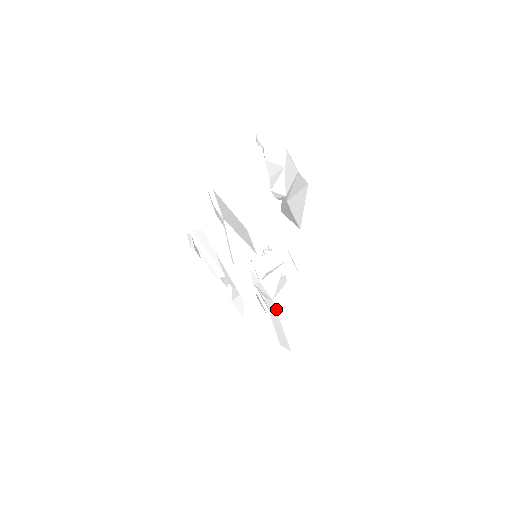
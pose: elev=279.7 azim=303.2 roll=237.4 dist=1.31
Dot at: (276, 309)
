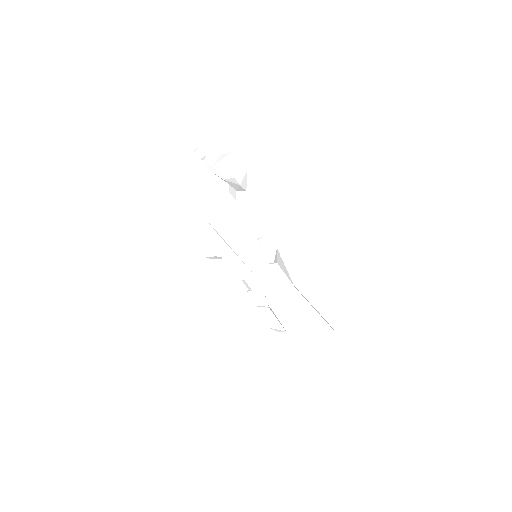
Dot at: (302, 295)
